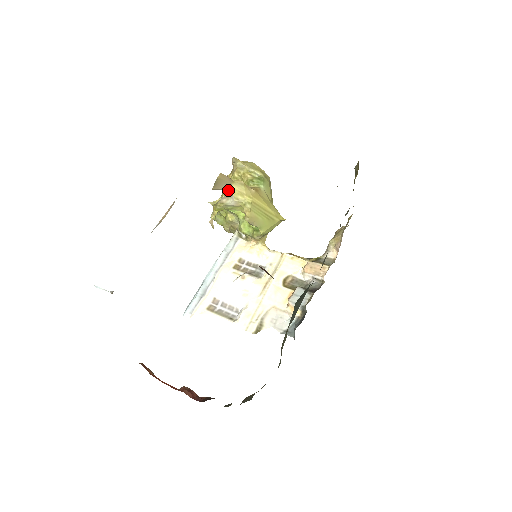
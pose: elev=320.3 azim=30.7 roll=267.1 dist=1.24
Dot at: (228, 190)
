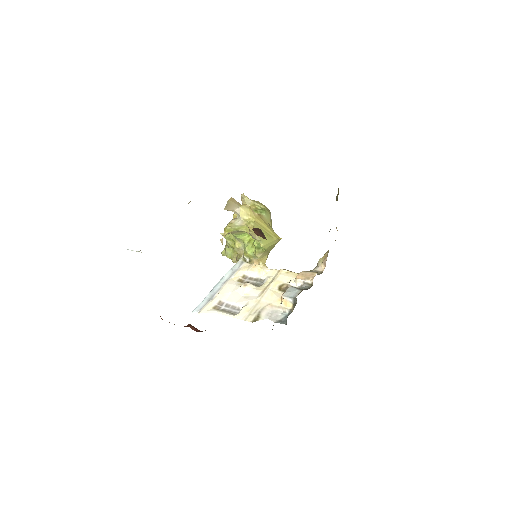
Dot at: (236, 211)
